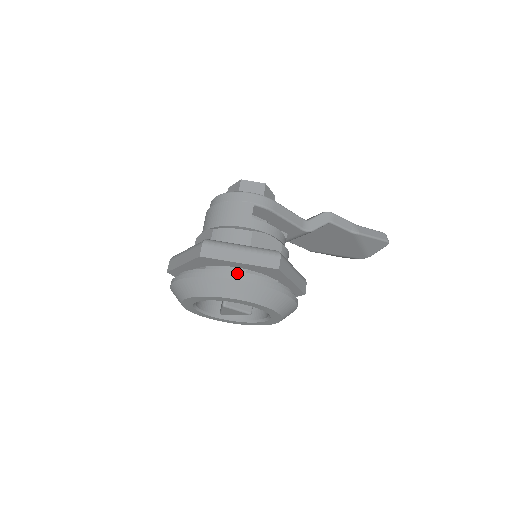
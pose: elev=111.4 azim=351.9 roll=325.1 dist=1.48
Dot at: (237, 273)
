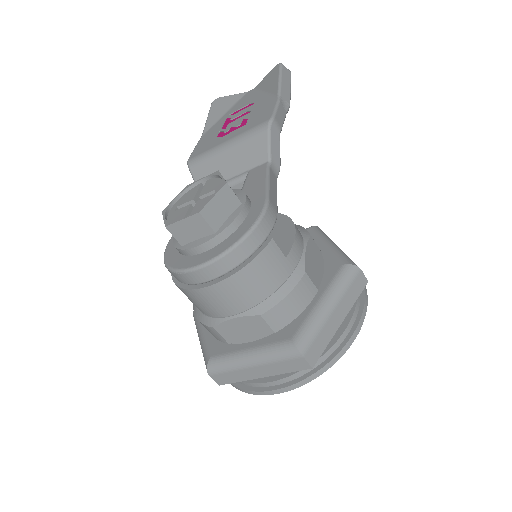
Dot at: (346, 332)
